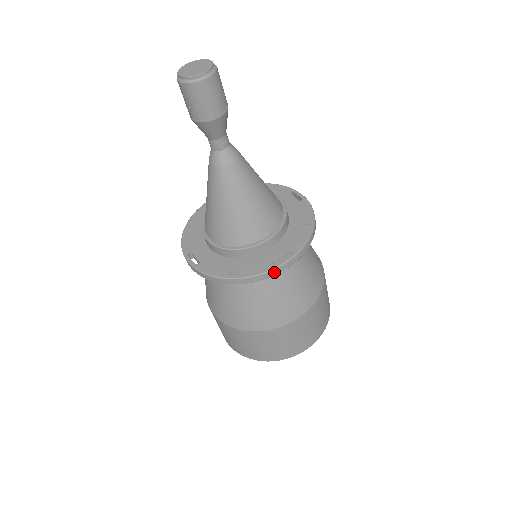
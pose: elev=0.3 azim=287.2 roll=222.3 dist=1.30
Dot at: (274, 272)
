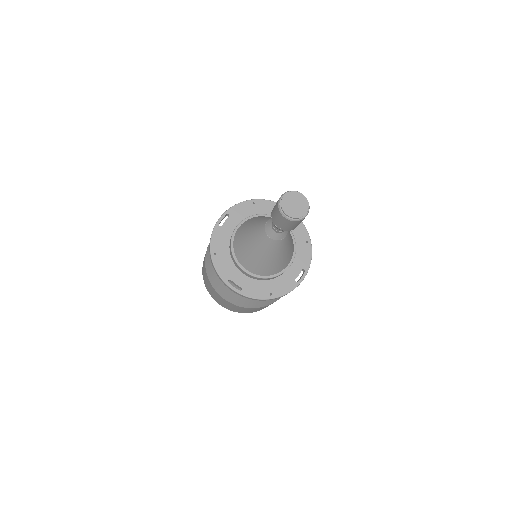
Dot at: (297, 286)
